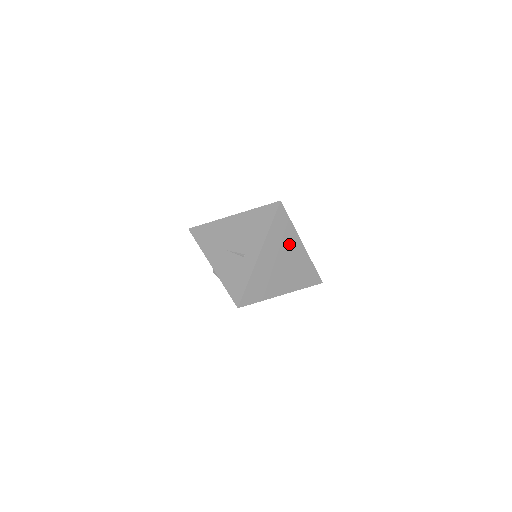
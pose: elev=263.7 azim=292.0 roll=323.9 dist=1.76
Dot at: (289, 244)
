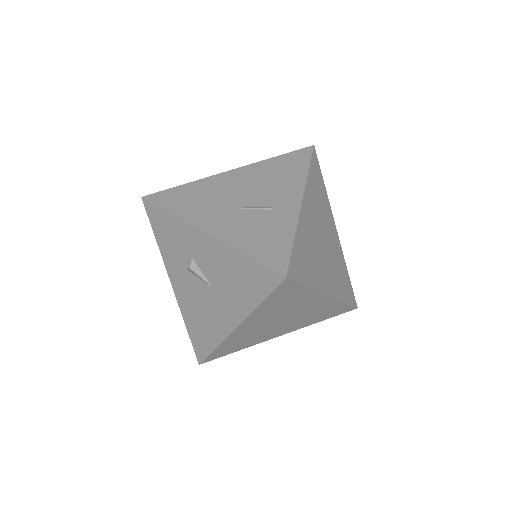
Dot at: (326, 216)
